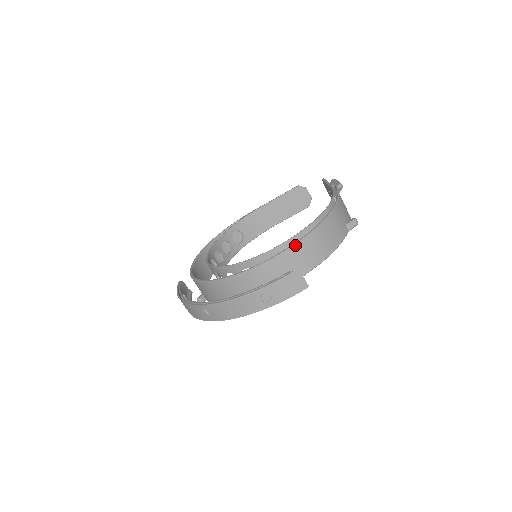
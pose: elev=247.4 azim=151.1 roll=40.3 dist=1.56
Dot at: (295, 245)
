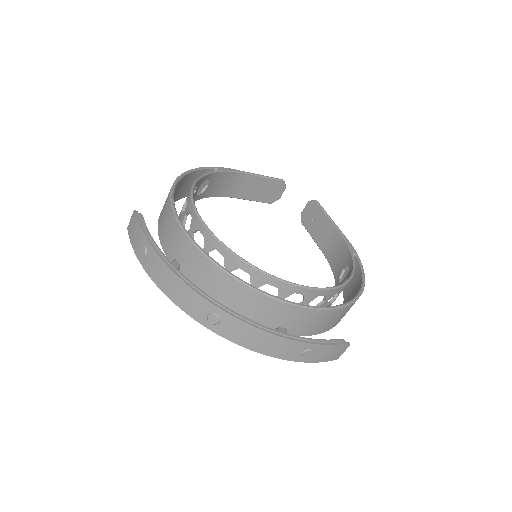
Dot at: (347, 306)
